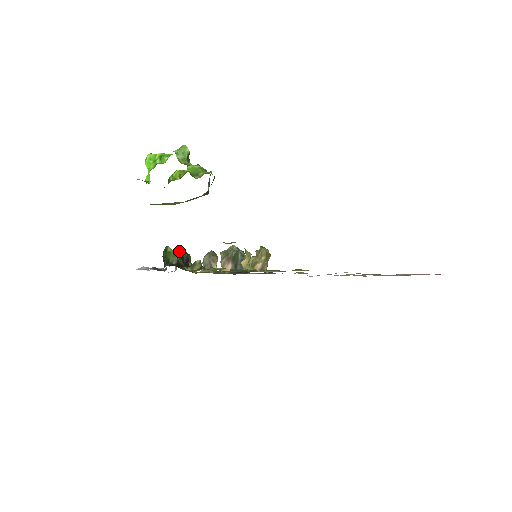
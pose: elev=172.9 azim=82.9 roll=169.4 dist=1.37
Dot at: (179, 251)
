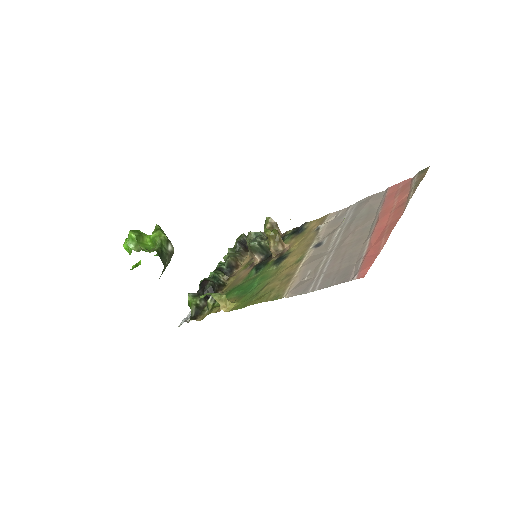
Dot at: (203, 285)
